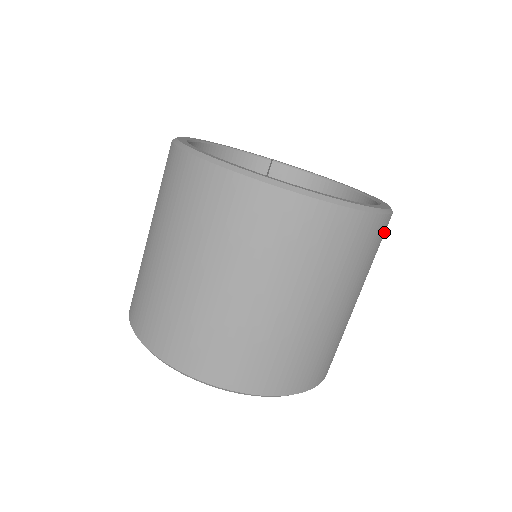
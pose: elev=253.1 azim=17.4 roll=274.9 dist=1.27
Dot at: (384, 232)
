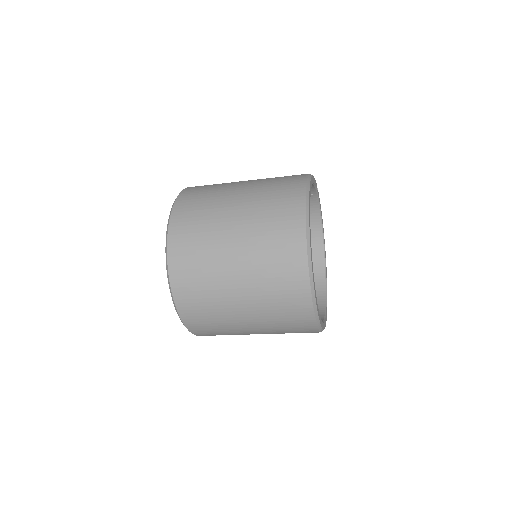
Dot at: occluded
